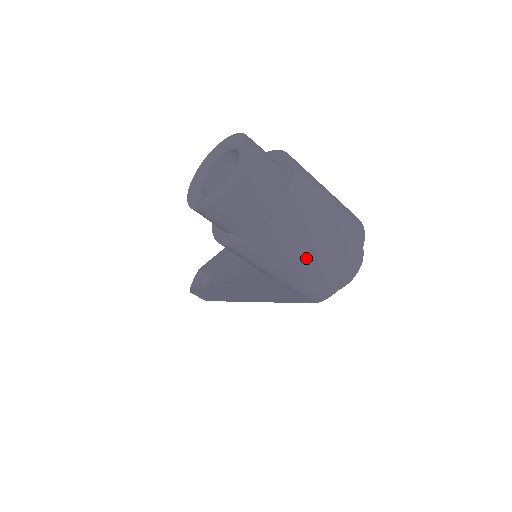
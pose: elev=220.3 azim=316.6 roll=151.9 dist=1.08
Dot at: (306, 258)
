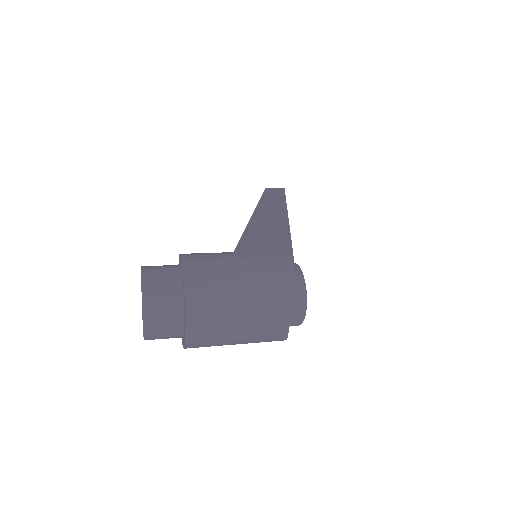
Dot at: (237, 343)
